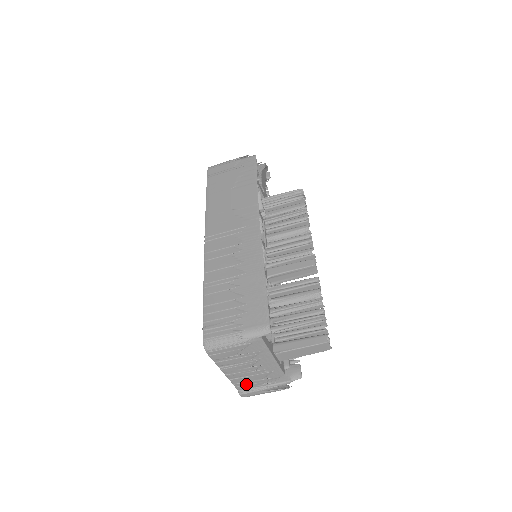
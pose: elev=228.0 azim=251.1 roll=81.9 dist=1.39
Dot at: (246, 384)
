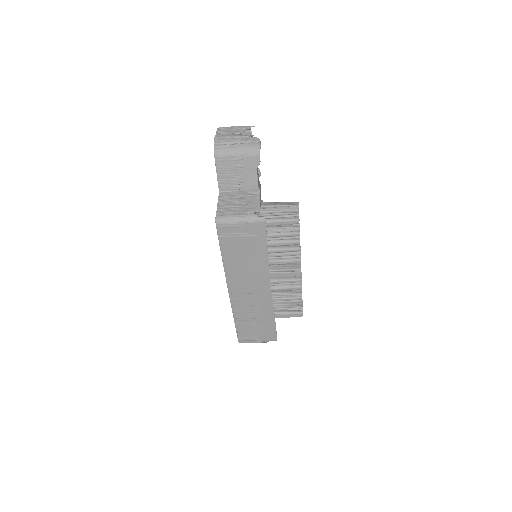
Dot at: occluded
